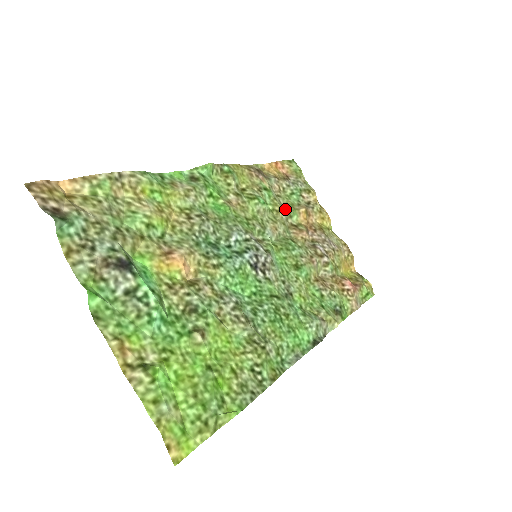
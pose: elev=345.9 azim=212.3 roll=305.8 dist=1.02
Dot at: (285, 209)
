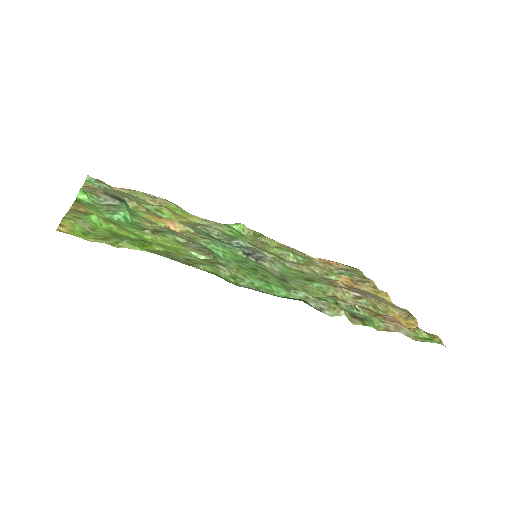
Dot at: (320, 268)
